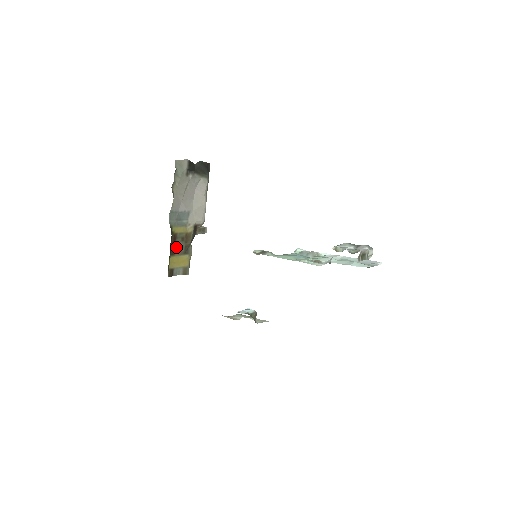
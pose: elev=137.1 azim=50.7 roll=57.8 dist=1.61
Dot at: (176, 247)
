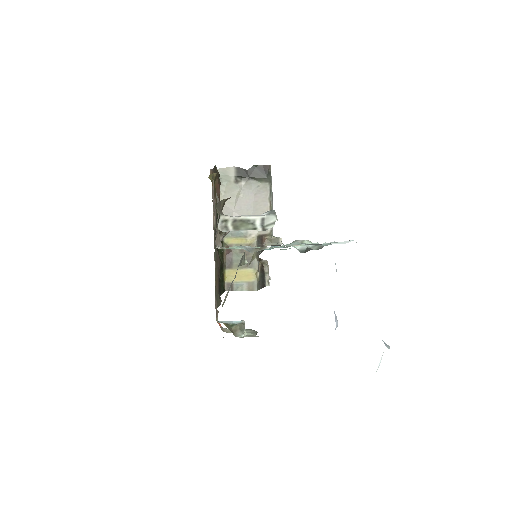
Dot at: (233, 259)
